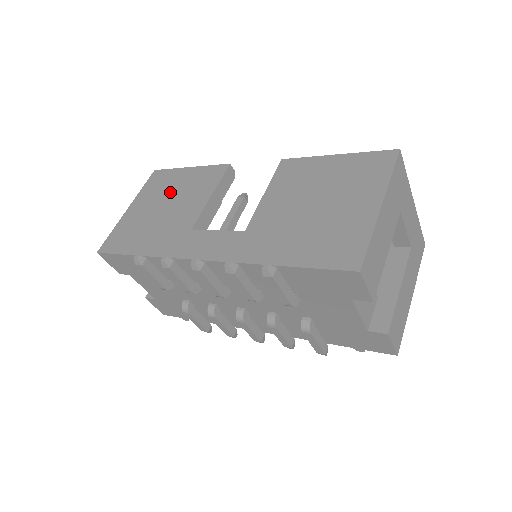
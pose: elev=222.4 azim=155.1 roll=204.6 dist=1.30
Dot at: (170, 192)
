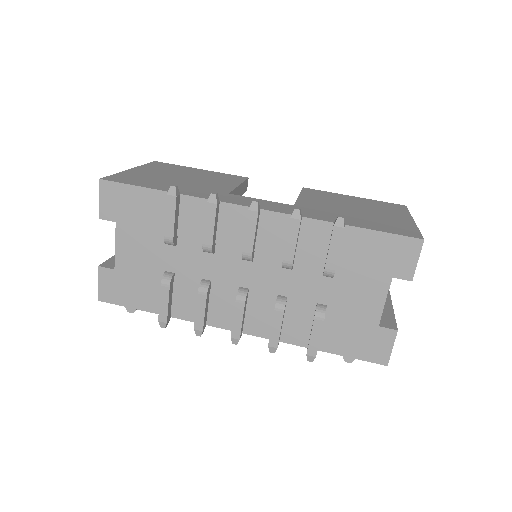
Dot at: (185, 173)
